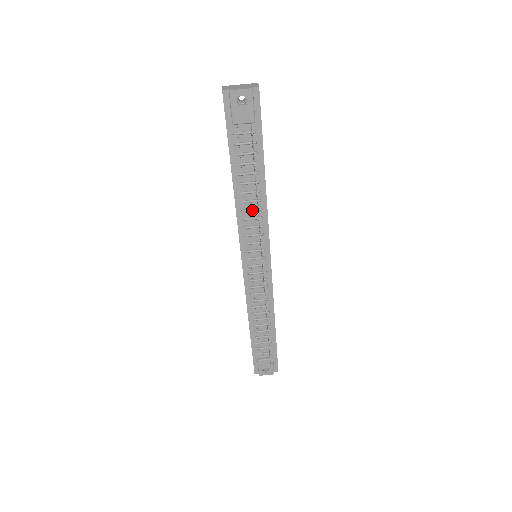
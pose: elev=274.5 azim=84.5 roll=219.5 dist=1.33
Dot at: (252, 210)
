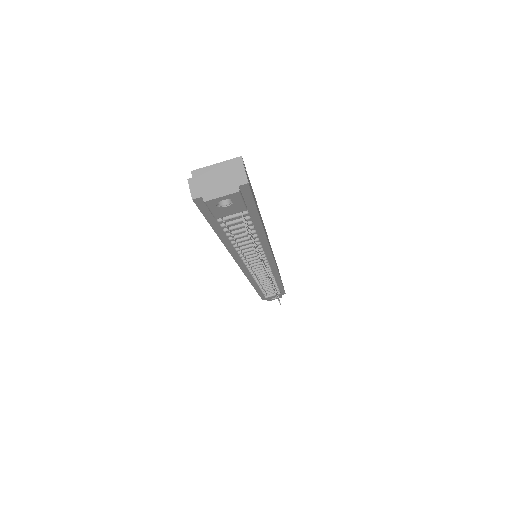
Dot at: (250, 250)
